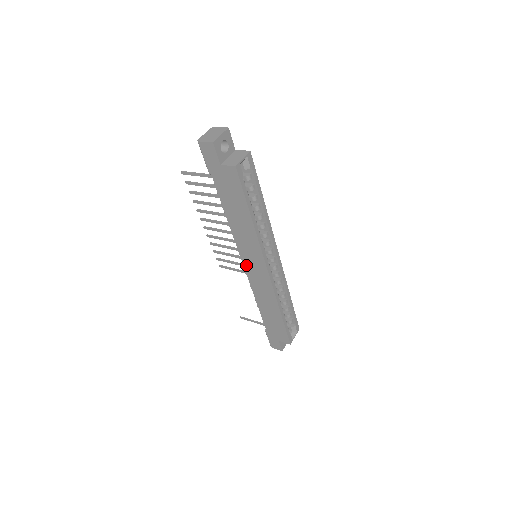
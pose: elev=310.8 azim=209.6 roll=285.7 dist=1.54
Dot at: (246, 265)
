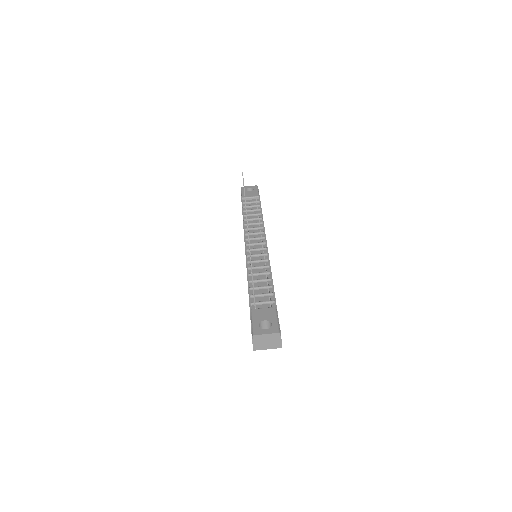
Dot at: occluded
